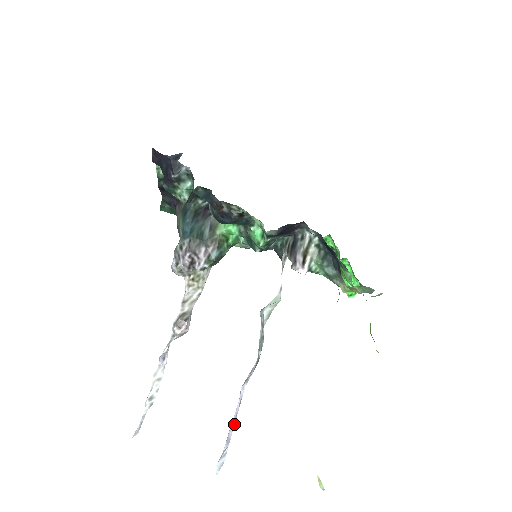
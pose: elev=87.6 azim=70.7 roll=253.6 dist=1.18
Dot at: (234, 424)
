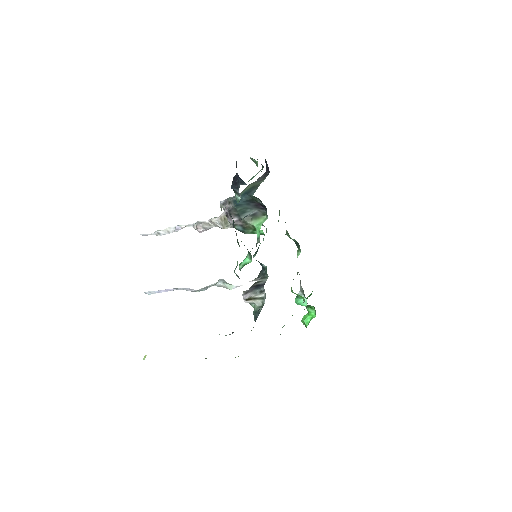
Dot at: (166, 291)
